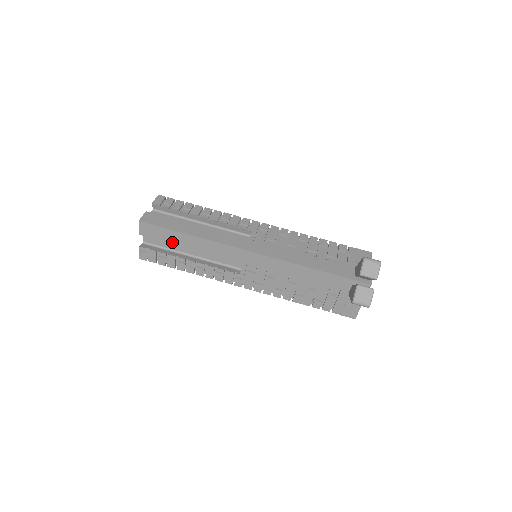
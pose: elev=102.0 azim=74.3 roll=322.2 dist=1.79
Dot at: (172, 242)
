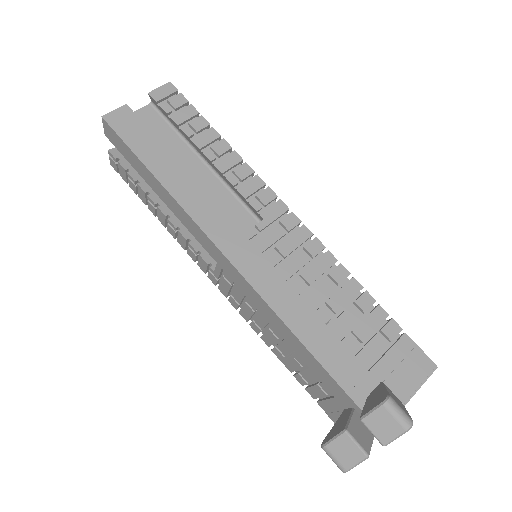
Dot at: (139, 172)
